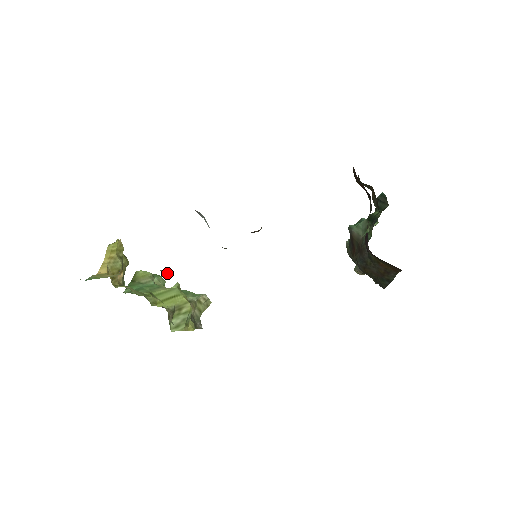
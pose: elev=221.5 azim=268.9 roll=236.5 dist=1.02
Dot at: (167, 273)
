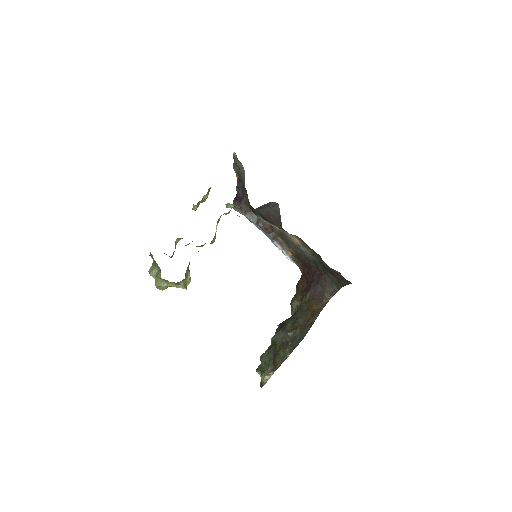
Dot at: occluded
